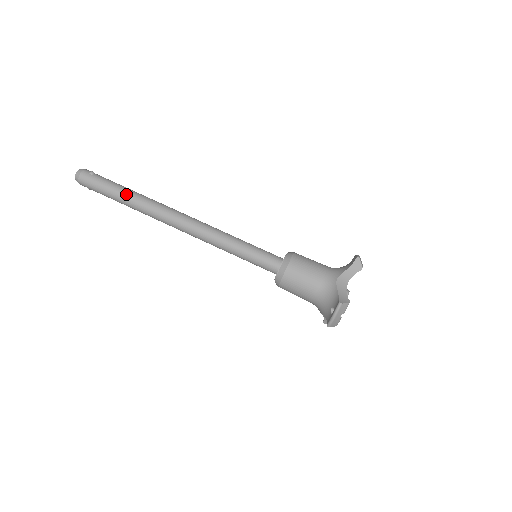
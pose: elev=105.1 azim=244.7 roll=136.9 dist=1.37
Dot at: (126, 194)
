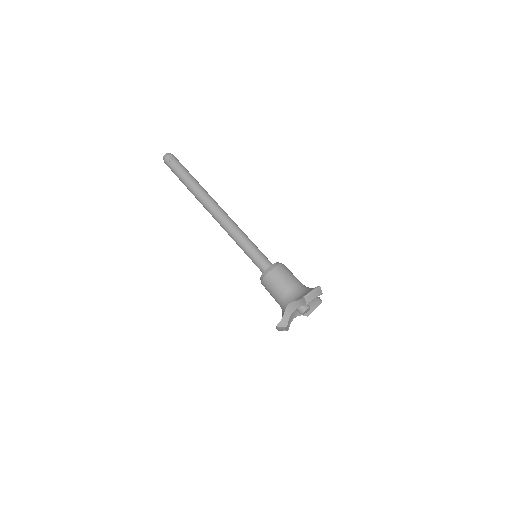
Dot at: (186, 184)
